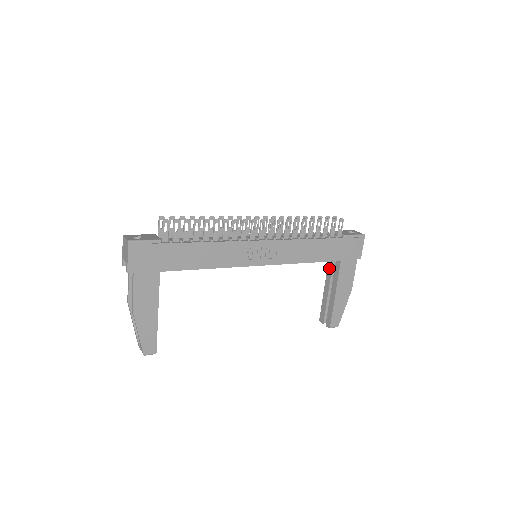
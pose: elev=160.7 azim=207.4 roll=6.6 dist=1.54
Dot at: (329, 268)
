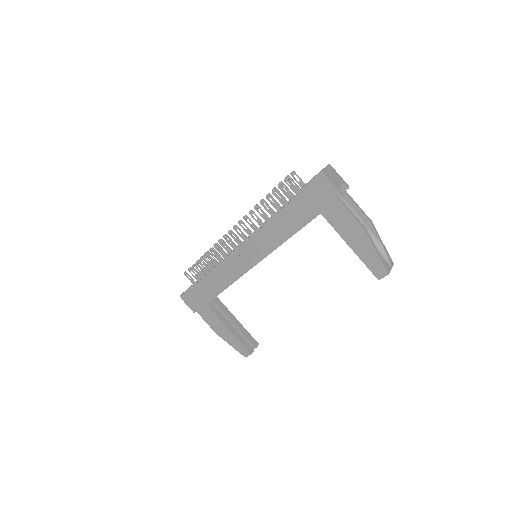
Dot at: occluded
